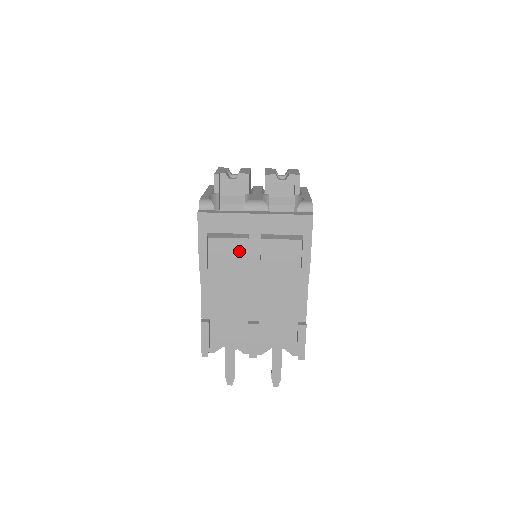
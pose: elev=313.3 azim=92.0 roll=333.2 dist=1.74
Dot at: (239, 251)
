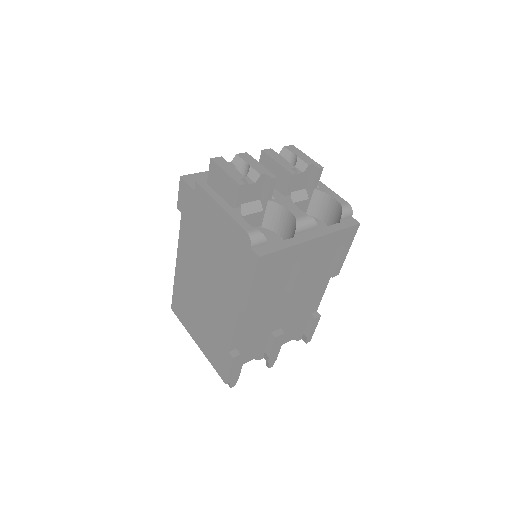
Dot at: (282, 276)
